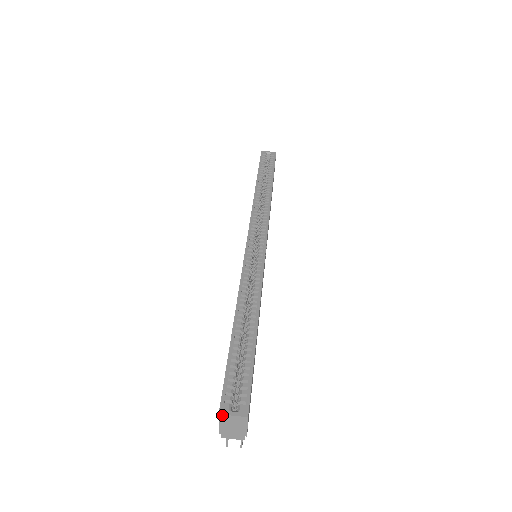
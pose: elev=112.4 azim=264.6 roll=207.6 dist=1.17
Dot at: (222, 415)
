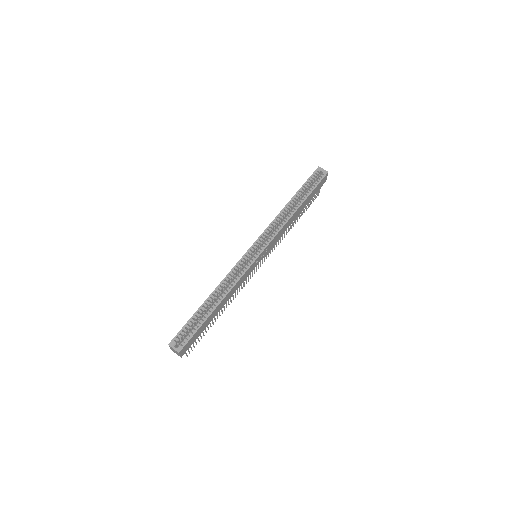
Dot at: (169, 346)
